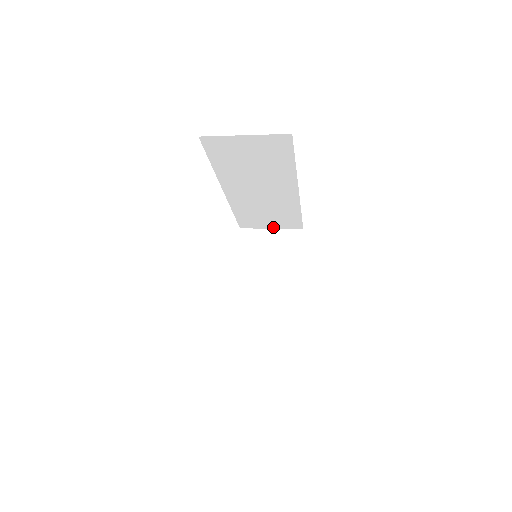
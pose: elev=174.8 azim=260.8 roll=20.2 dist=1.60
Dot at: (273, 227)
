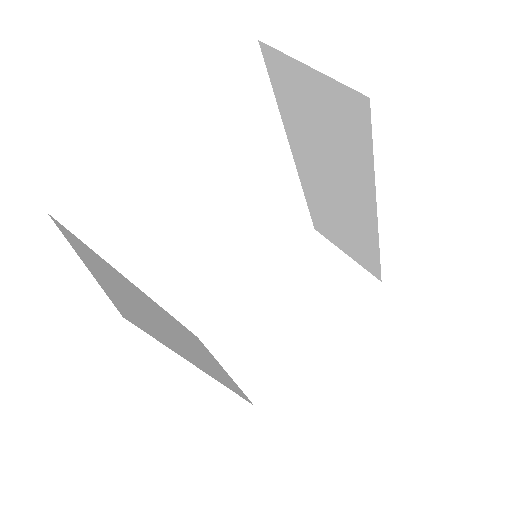
Dot at: (348, 253)
